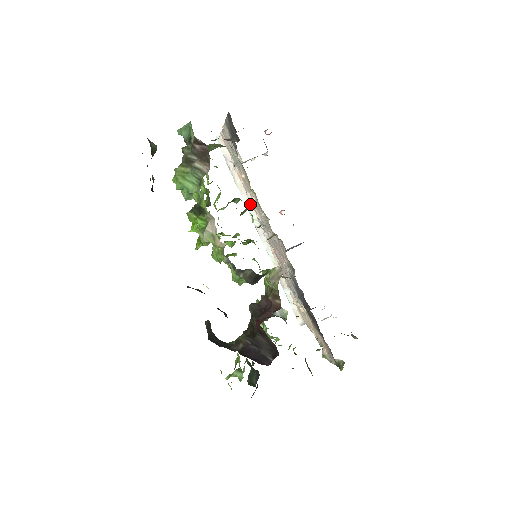
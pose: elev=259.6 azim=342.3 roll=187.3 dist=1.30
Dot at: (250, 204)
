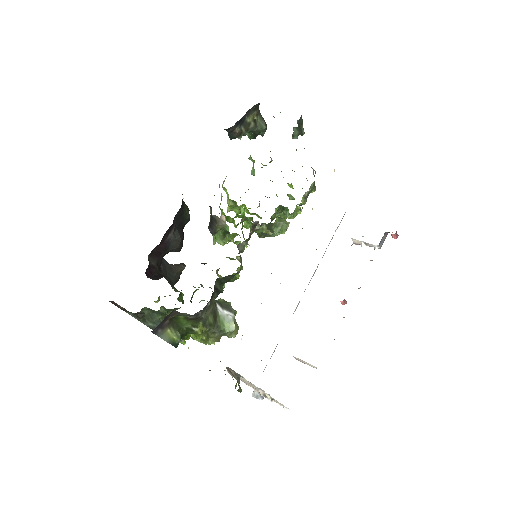
Dot at: occluded
